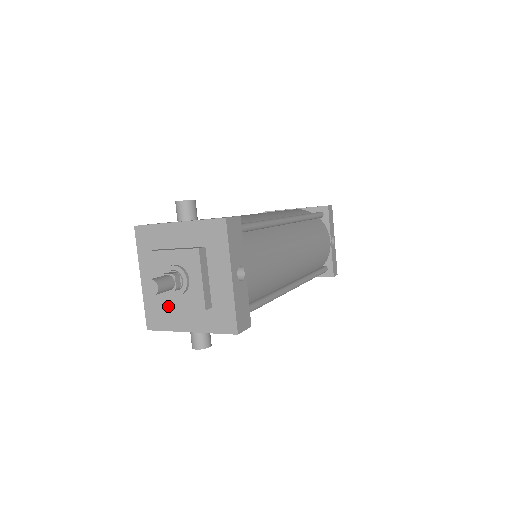
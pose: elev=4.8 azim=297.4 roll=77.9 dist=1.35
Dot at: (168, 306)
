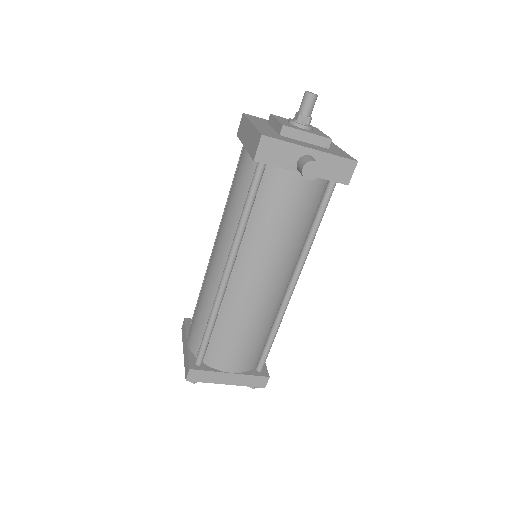
Dot at: (295, 128)
